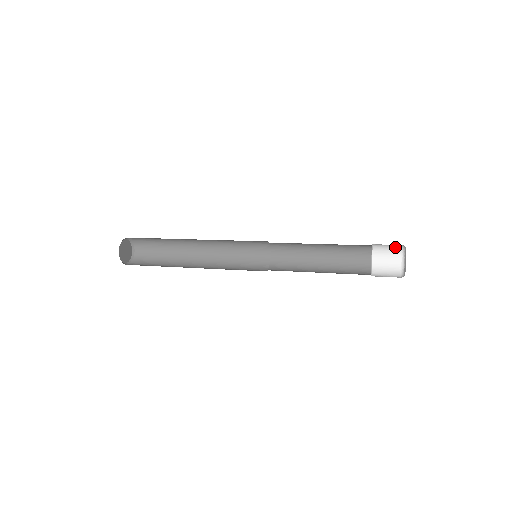
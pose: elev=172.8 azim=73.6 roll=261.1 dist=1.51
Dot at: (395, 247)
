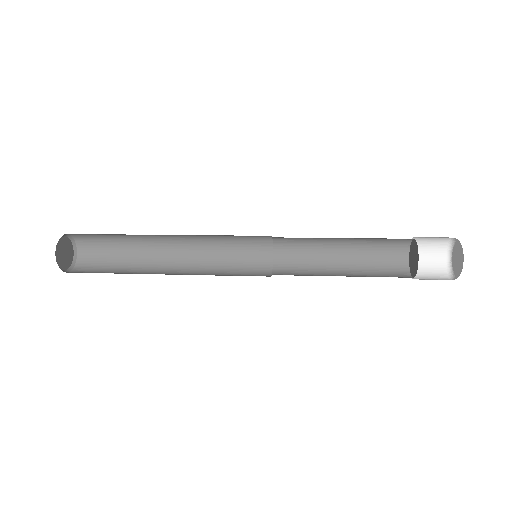
Dot at: (443, 237)
